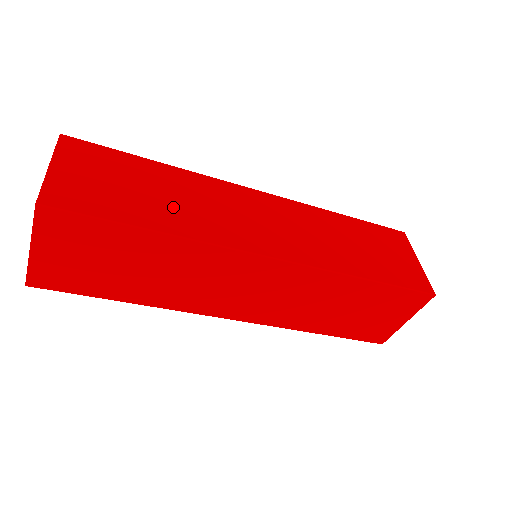
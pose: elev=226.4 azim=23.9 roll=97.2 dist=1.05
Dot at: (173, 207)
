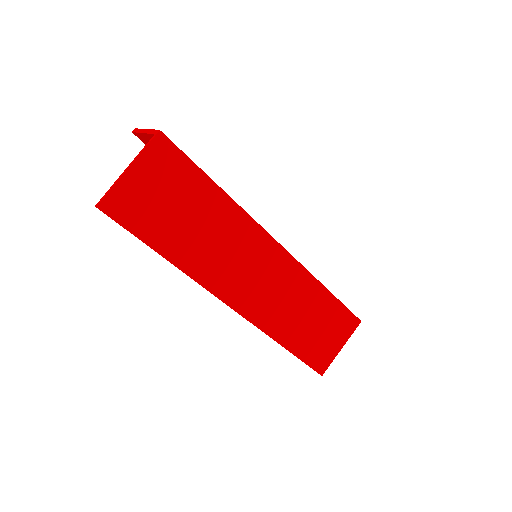
Dot at: occluded
